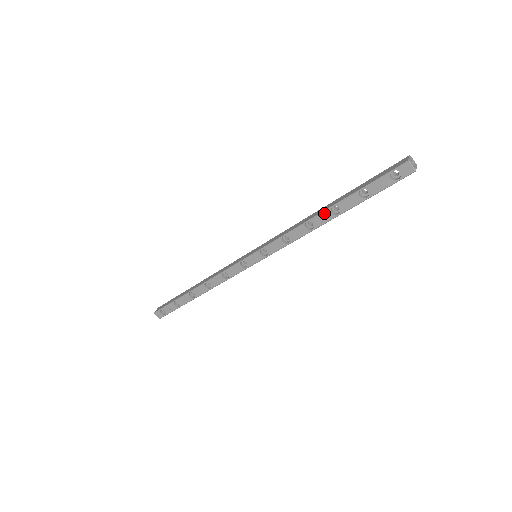
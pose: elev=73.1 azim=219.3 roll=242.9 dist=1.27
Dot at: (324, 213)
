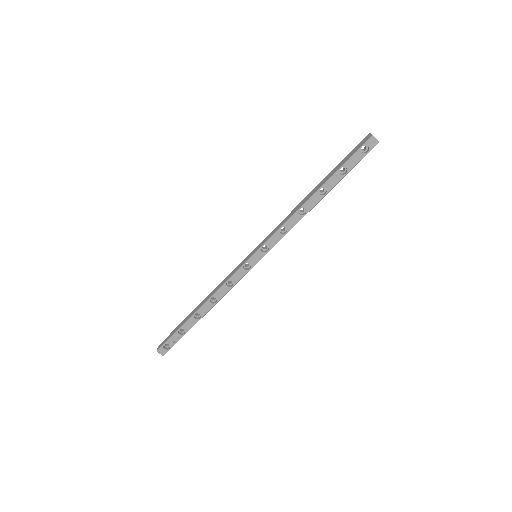
Dot at: (313, 196)
